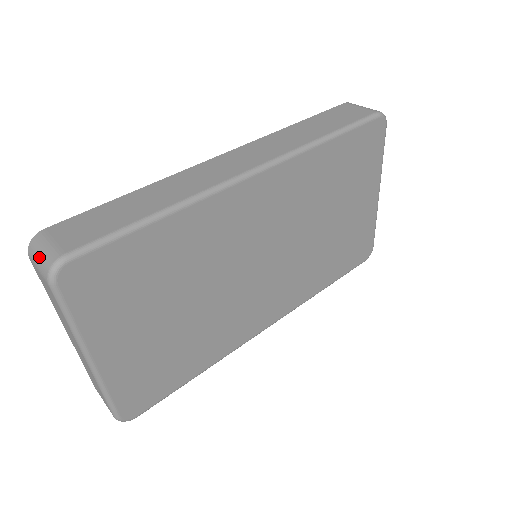
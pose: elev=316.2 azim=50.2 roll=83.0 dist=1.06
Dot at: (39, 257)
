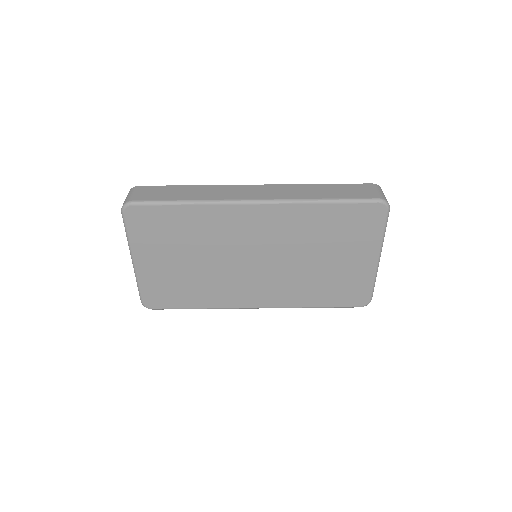
Dot at: (126, 198)
